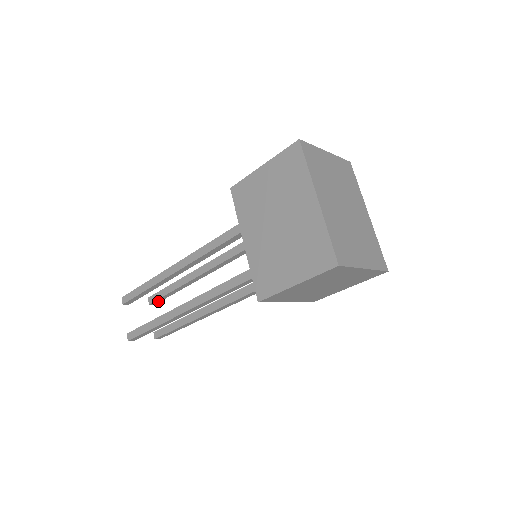
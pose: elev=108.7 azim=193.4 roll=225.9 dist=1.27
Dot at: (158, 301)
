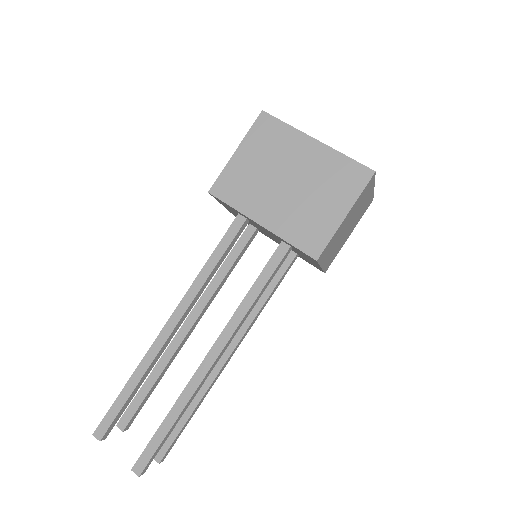
Dot at: (133, 419)
